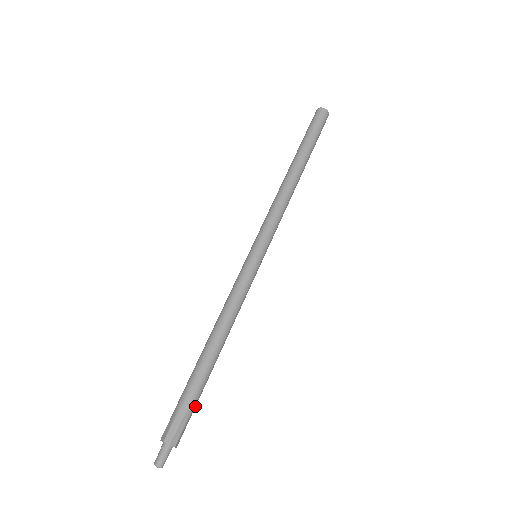
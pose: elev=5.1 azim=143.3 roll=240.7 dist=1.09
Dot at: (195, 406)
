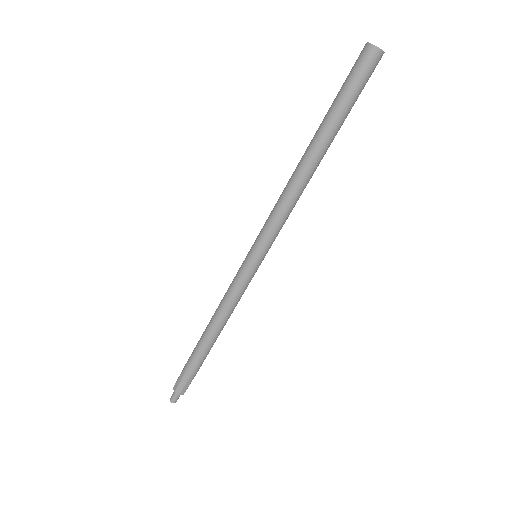
Dot at: (194, 373)
